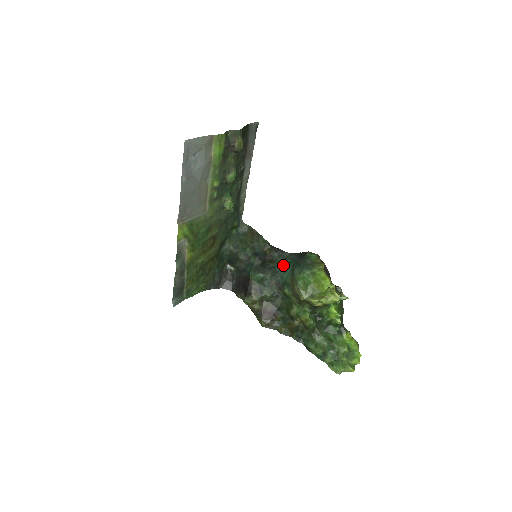
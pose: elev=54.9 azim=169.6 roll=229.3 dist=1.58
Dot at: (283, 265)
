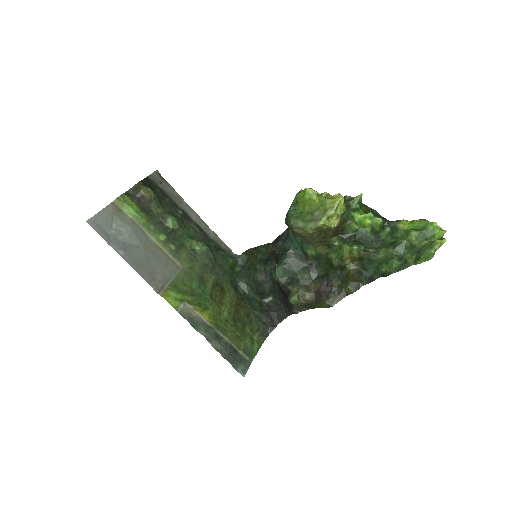
Dot at: (287, 239)
